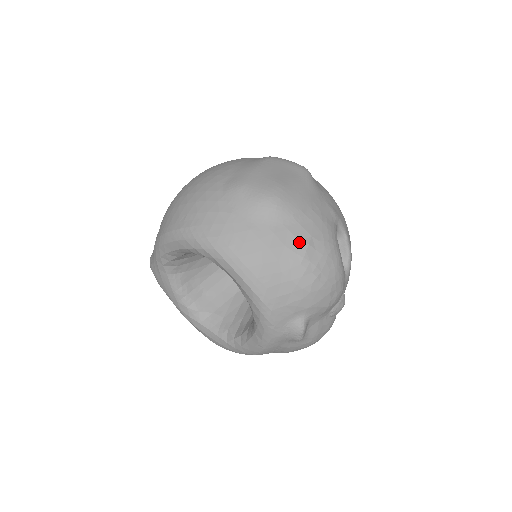
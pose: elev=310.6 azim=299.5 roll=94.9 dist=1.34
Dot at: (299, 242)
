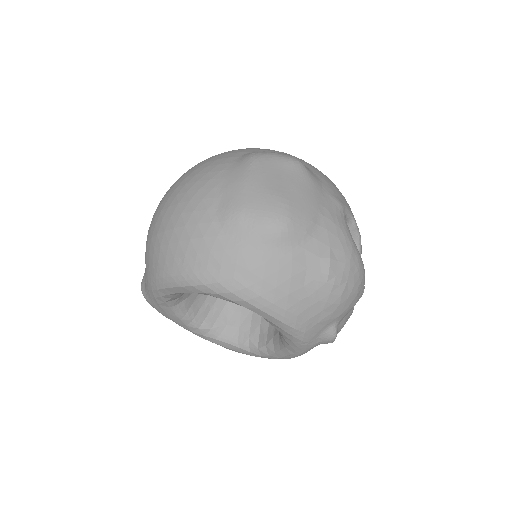
Dot at: (320, 259)
